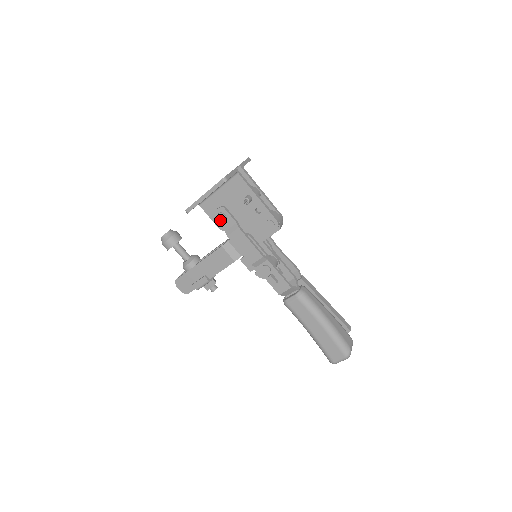
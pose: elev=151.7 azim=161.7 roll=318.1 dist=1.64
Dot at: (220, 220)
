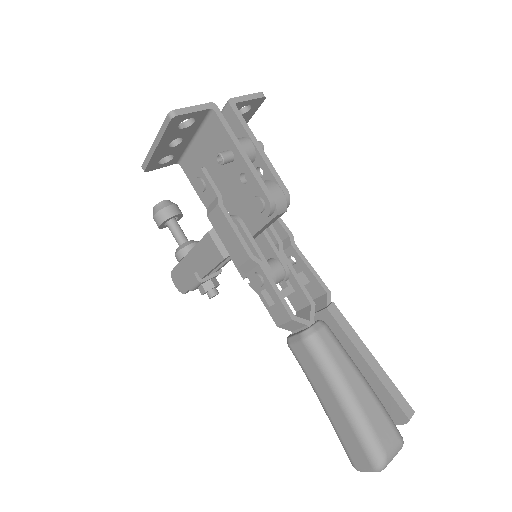
Dot at: (198, 189)
